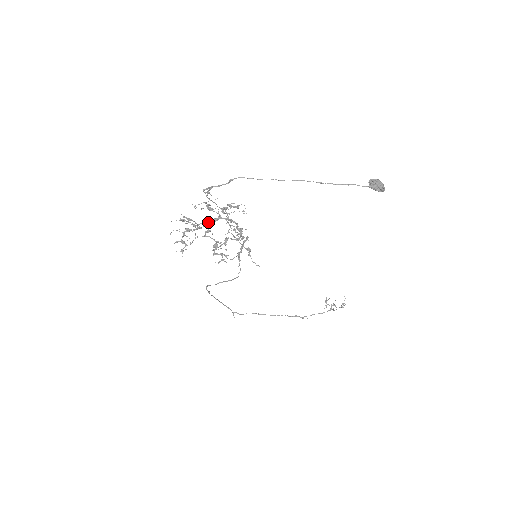
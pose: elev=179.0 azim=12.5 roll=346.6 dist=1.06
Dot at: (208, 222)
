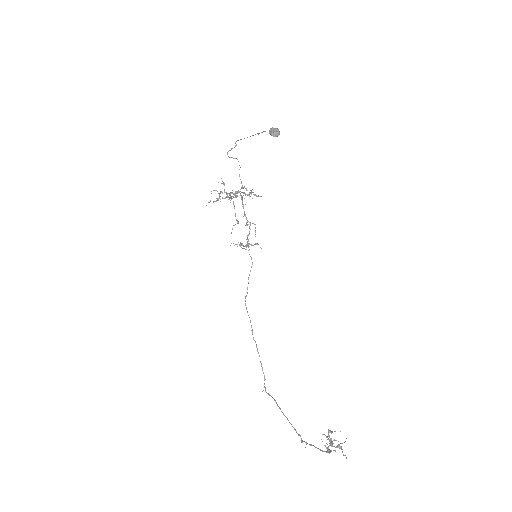
Dot at: occluded
